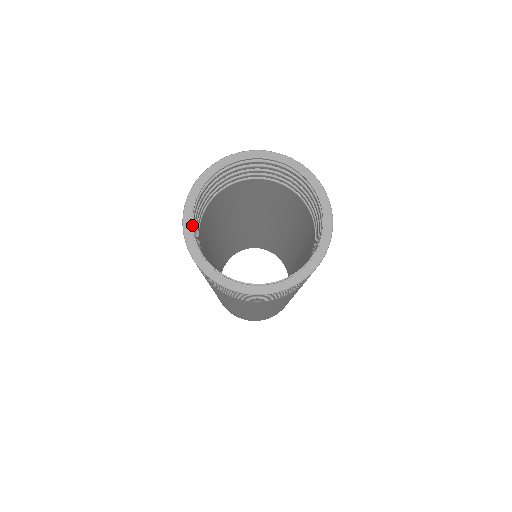
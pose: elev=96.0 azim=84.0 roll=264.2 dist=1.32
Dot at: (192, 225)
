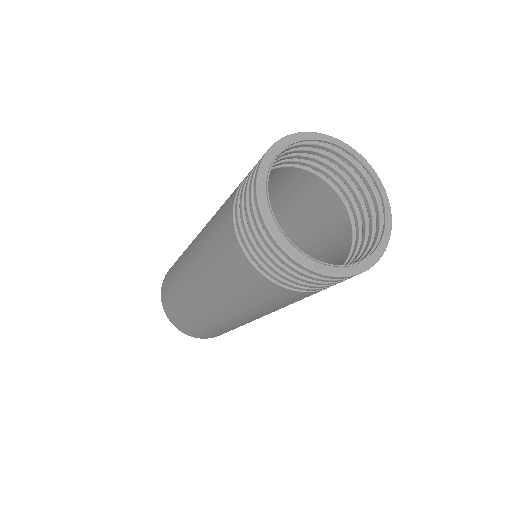
Dot at: occluded
